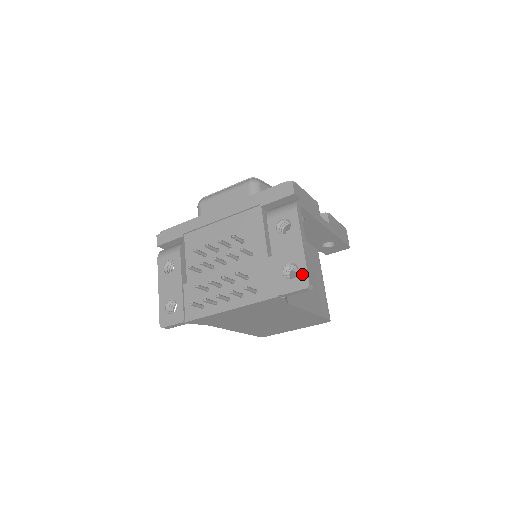
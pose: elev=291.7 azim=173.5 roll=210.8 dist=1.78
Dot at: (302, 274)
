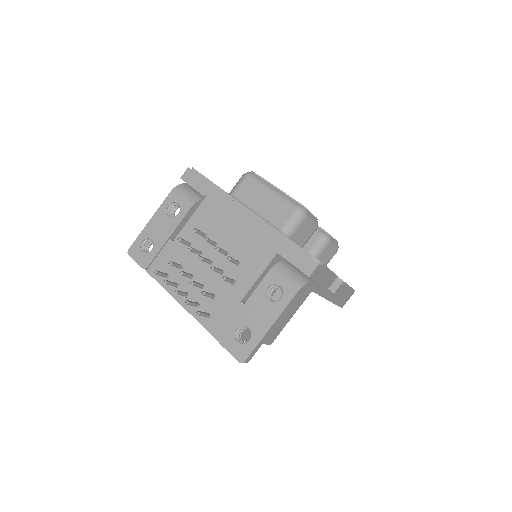
Dot at: (247, 348)
